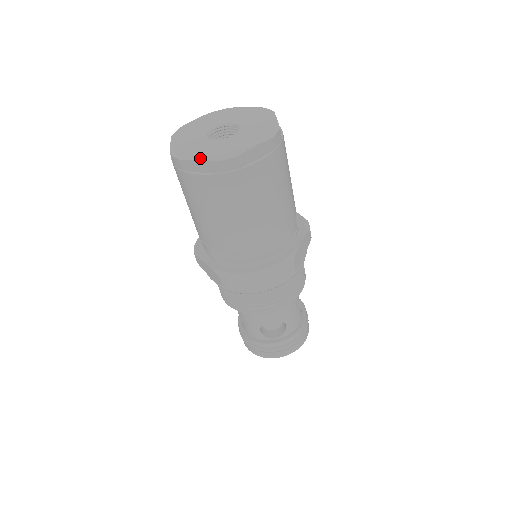
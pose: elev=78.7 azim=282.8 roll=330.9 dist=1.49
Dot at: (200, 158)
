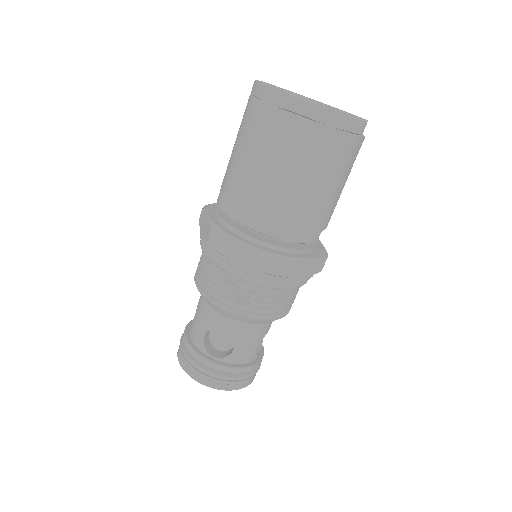
Dot at: (280, 89)
